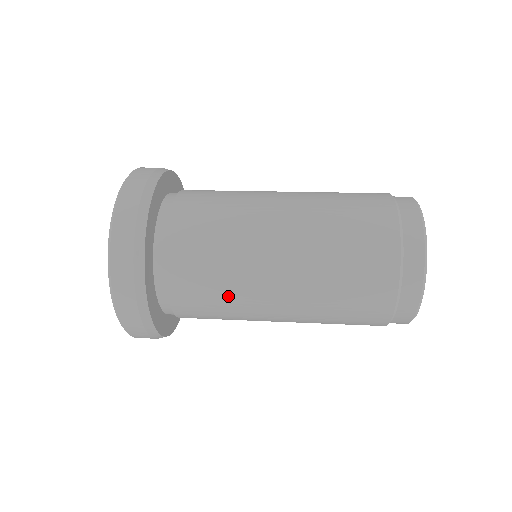
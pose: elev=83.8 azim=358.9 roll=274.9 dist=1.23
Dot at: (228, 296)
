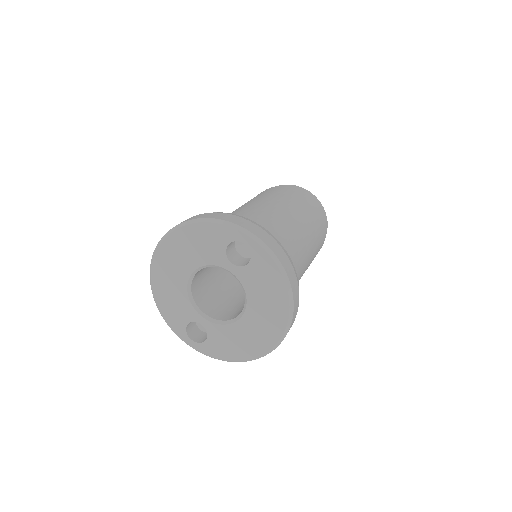
Dot at: (291, 240)
